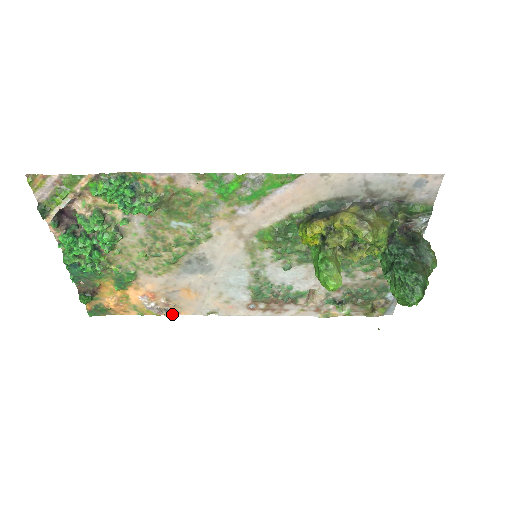
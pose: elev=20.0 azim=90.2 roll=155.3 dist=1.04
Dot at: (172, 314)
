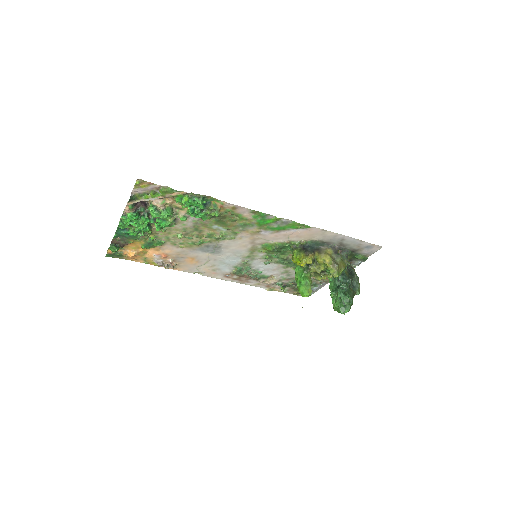
Dot at: (169, 268)
